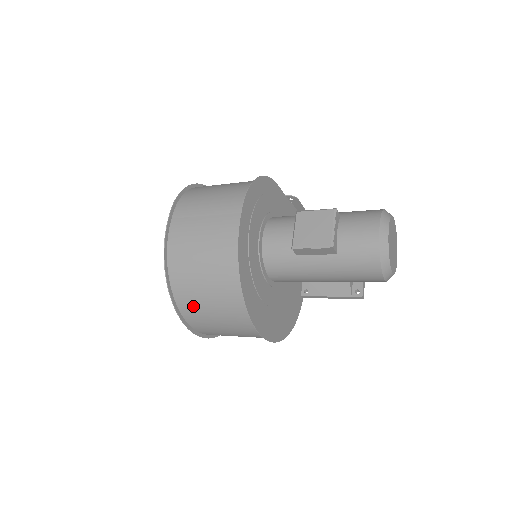
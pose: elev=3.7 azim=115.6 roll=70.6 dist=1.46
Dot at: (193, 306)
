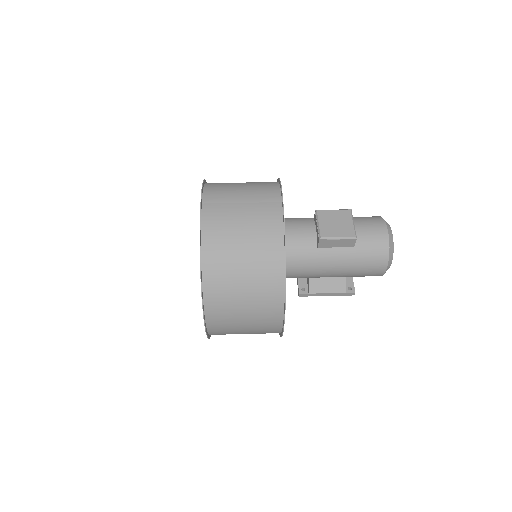
Dot at: (222, 291)
